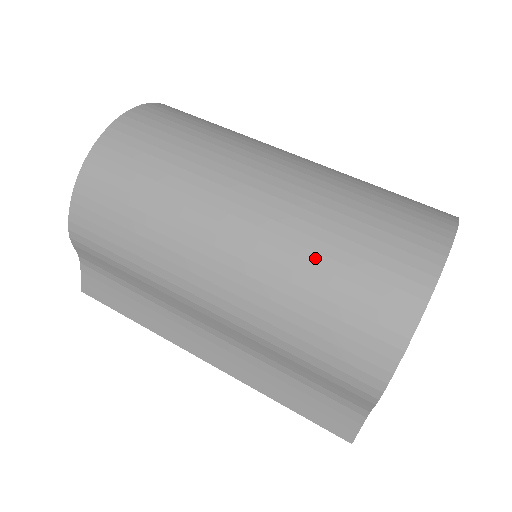
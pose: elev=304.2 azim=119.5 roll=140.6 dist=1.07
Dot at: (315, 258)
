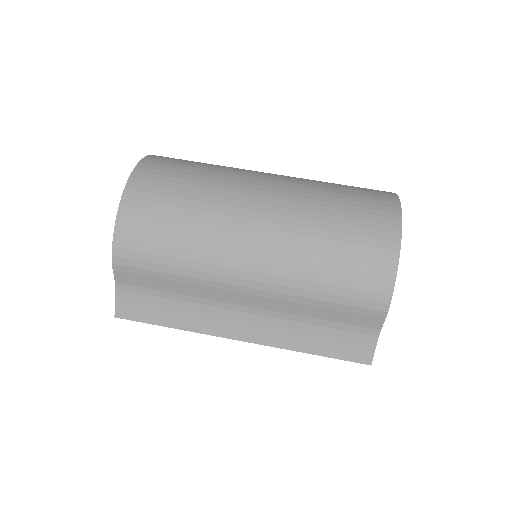
Dot at: (322, 225)
